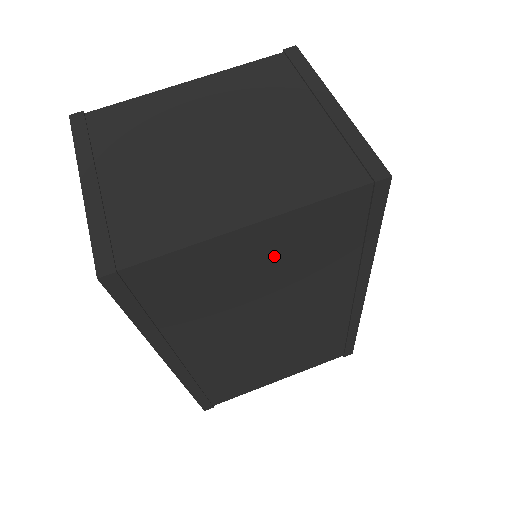
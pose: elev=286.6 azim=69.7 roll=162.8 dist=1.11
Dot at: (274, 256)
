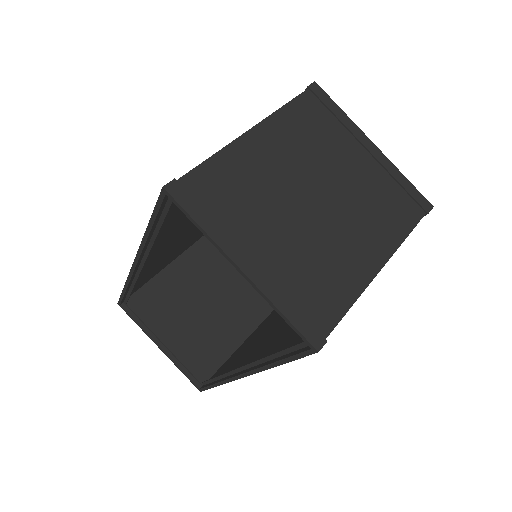
Dot at: occluded
